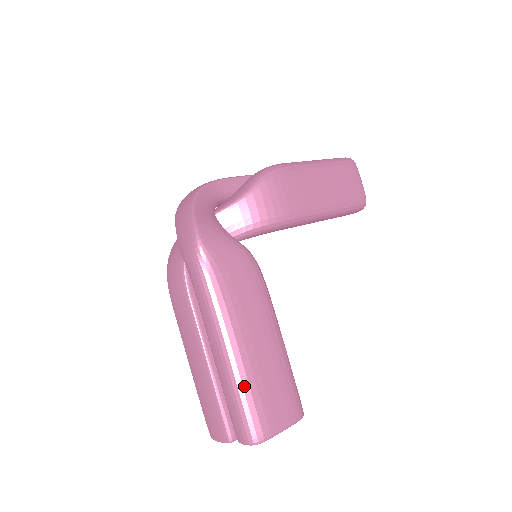
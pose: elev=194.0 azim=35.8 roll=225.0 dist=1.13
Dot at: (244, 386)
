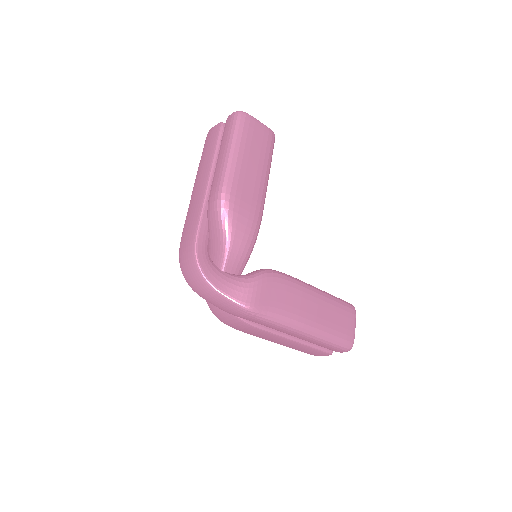
Dot at: (328, 337)
